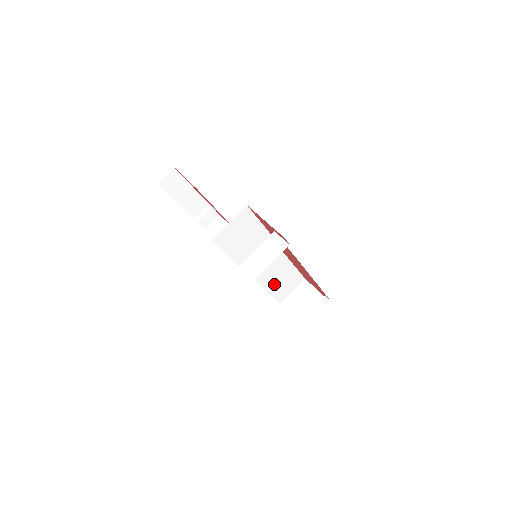
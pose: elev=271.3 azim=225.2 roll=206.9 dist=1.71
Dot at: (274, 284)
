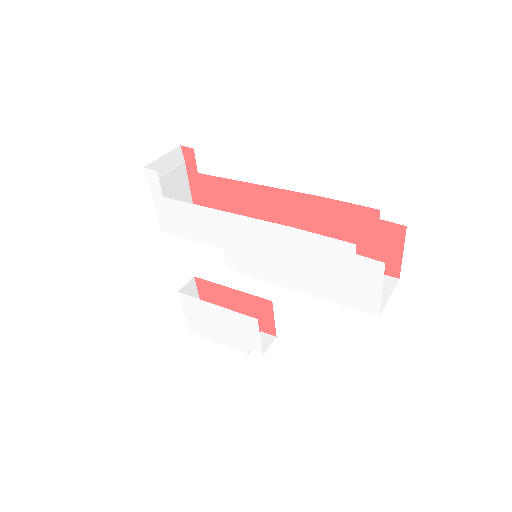
Dot at: occluded
